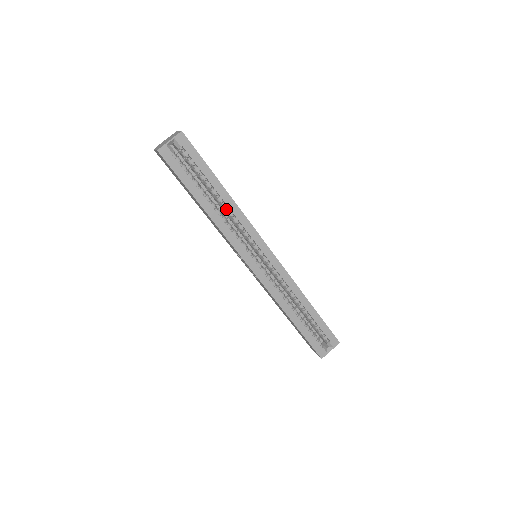
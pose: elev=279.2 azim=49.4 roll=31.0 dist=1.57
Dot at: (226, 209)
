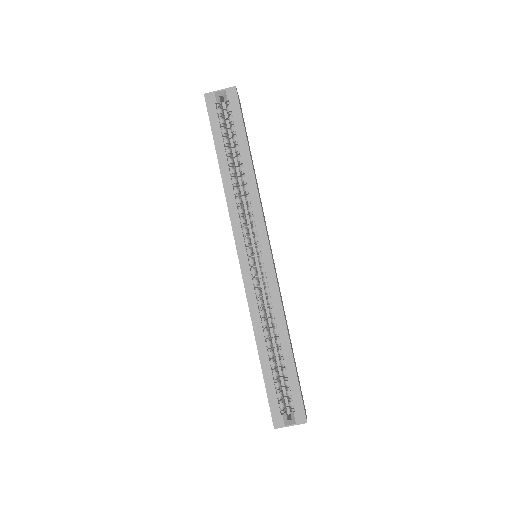
Dot at: (244, 183)
